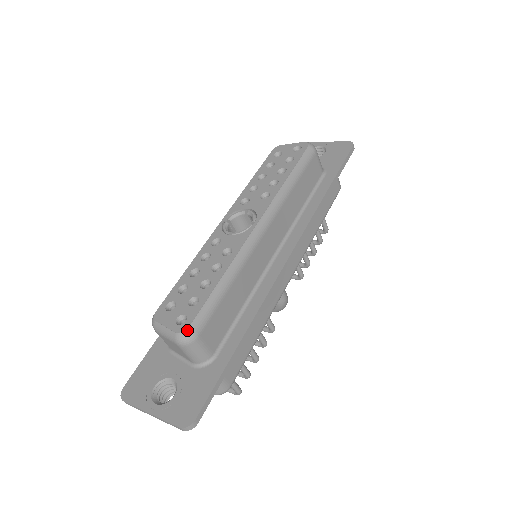
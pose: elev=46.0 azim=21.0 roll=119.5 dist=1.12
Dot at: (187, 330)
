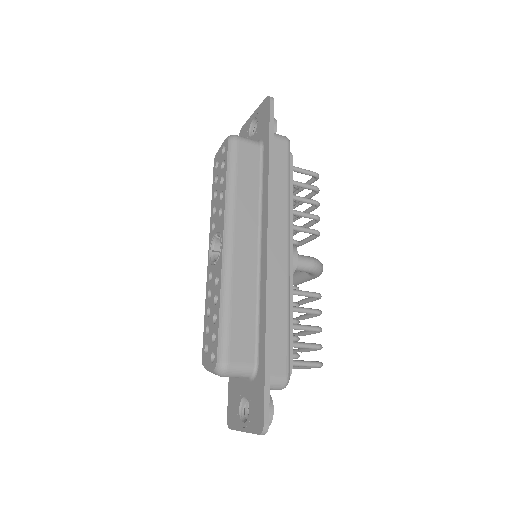
Dot at: (217, 364)
